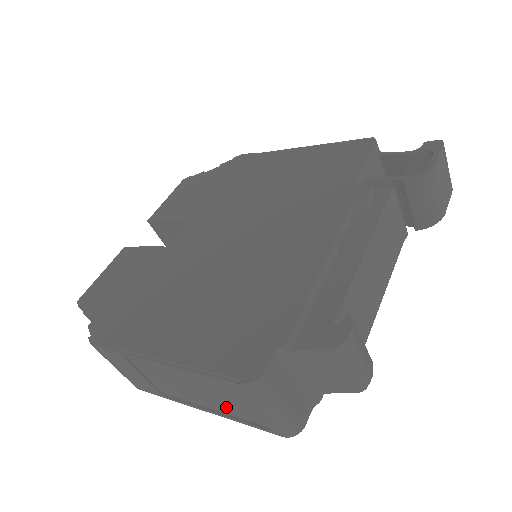
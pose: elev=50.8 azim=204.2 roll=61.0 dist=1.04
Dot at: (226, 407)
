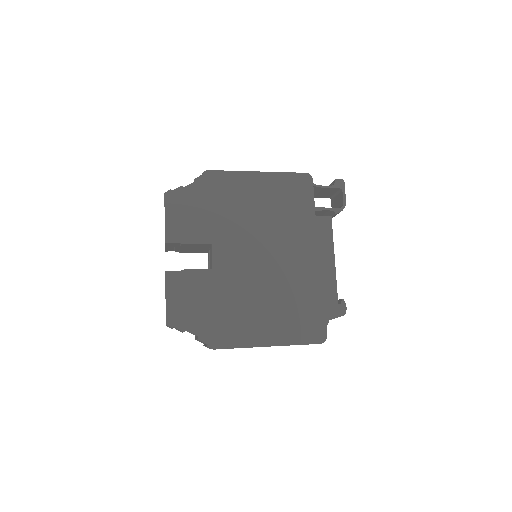
Dot at: occluded
